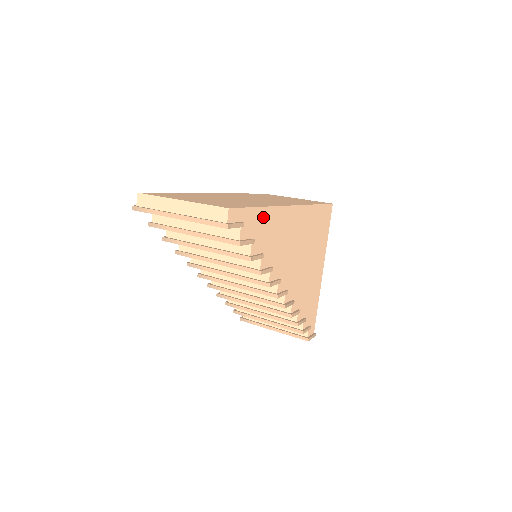
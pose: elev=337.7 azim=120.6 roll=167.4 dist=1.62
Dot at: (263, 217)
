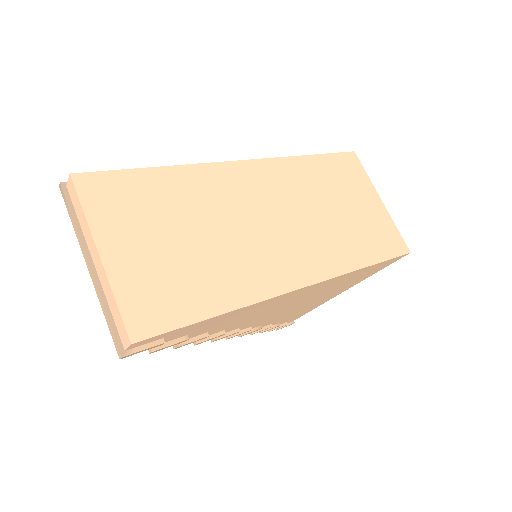
Dot at: (223, 316)
